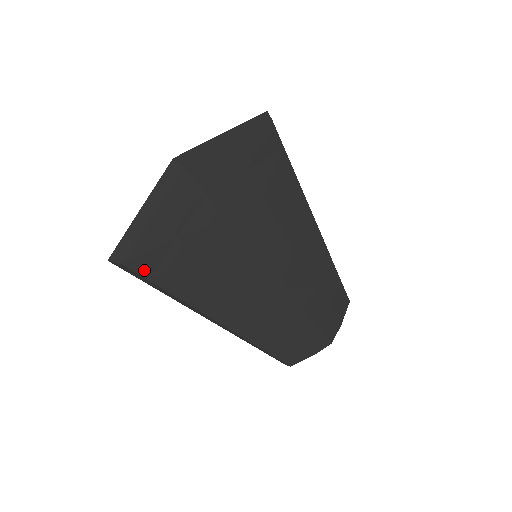
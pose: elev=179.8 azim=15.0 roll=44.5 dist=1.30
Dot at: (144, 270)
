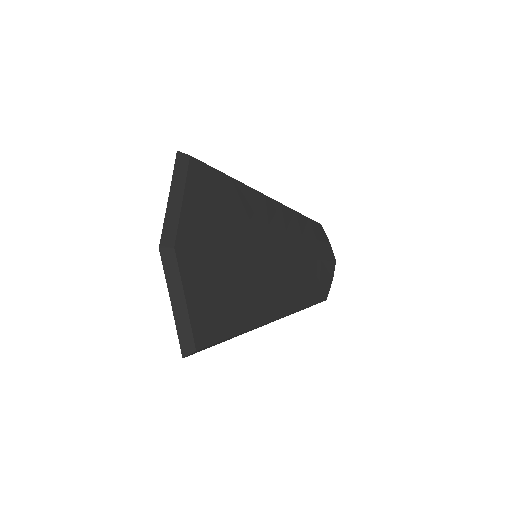
Dot at: (210, 339)
